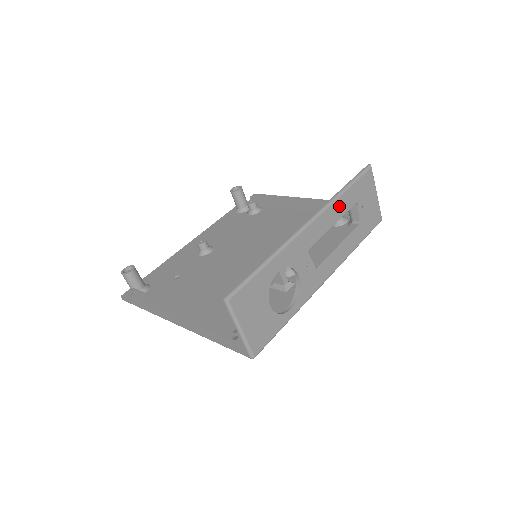
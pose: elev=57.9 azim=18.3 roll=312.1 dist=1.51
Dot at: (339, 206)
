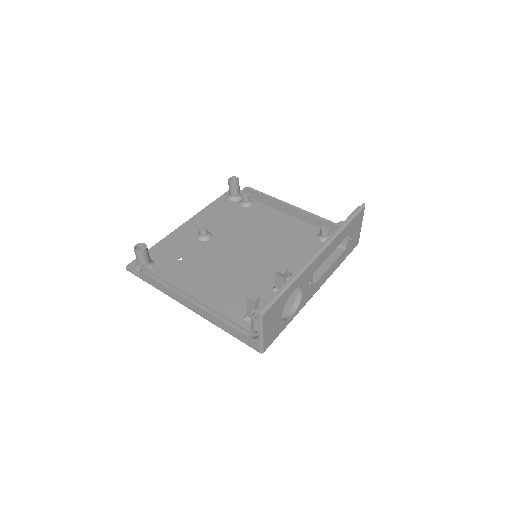
Dot at: (339, 238)
